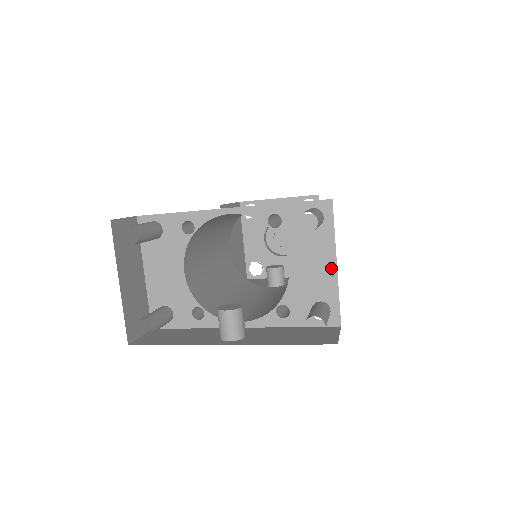
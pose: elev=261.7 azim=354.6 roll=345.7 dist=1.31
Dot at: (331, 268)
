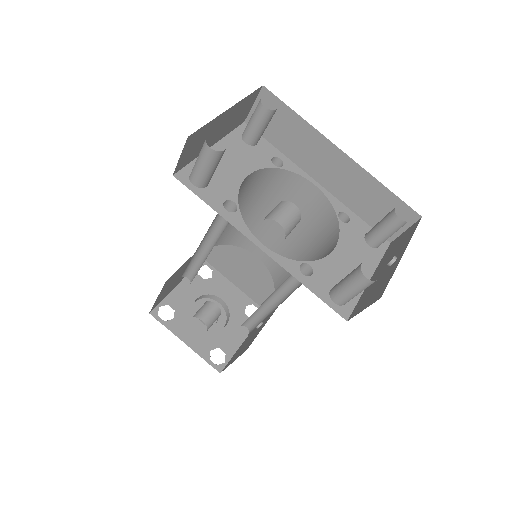
Dot at: (395, 256)
